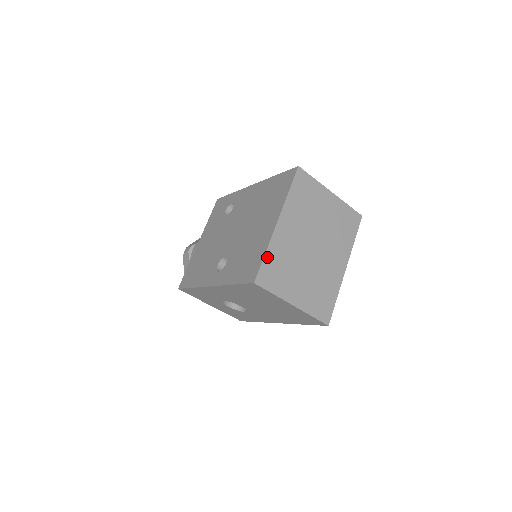
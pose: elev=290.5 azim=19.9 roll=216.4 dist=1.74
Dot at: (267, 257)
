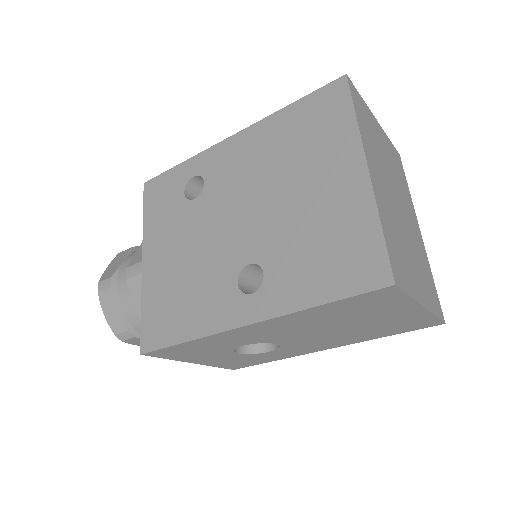
Dot at: (384, 232)
